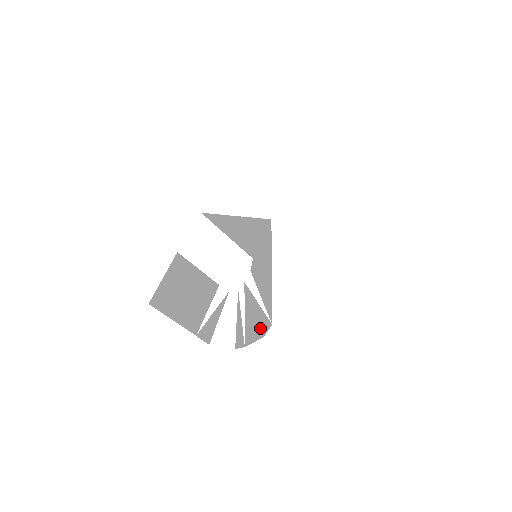
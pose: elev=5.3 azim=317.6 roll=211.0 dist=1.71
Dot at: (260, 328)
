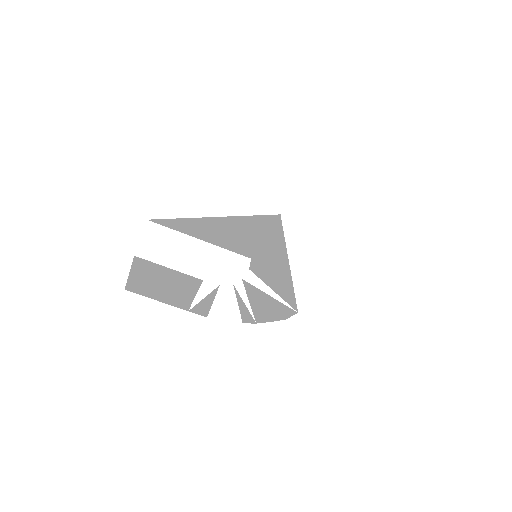
Dot at: (278, 313)
